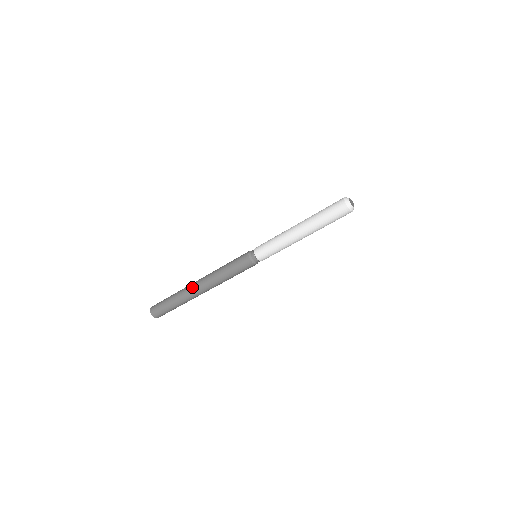
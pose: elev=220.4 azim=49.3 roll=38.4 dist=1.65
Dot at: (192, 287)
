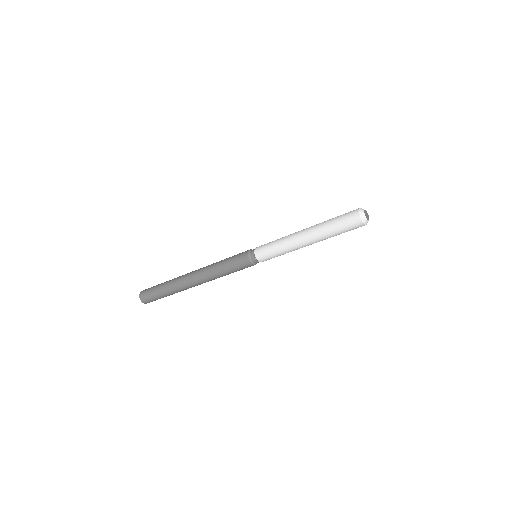
Dot at: (185, 276)
